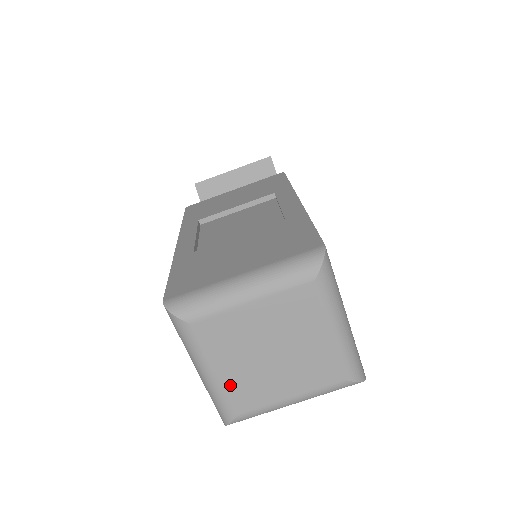
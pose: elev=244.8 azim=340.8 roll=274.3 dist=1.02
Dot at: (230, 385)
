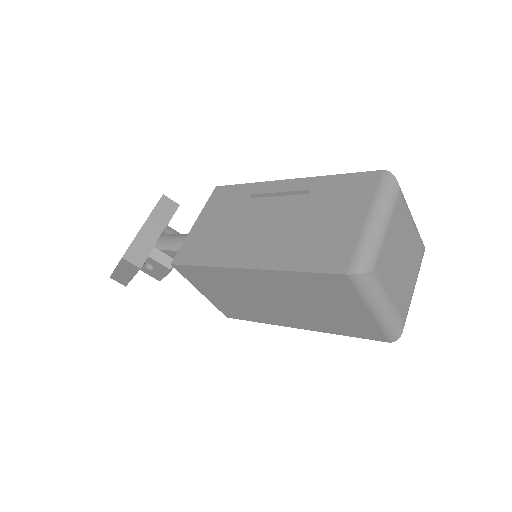
Dot at: (397, 302)
